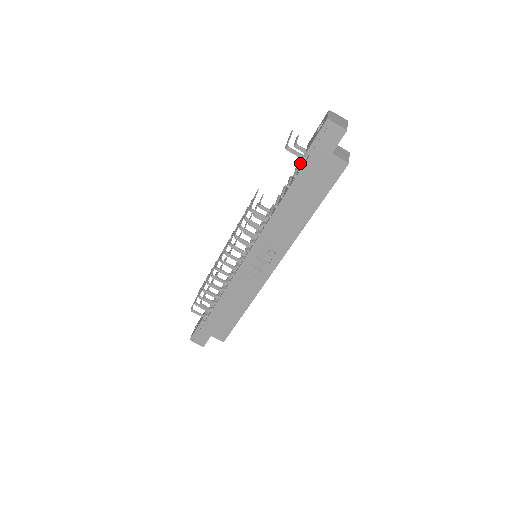
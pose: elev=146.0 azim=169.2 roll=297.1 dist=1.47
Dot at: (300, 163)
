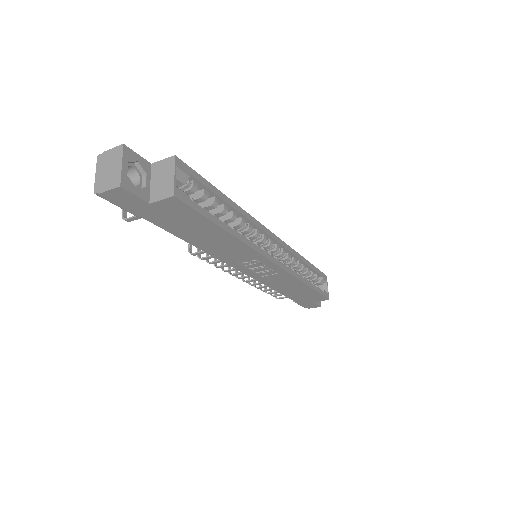
Dot at: occluded
